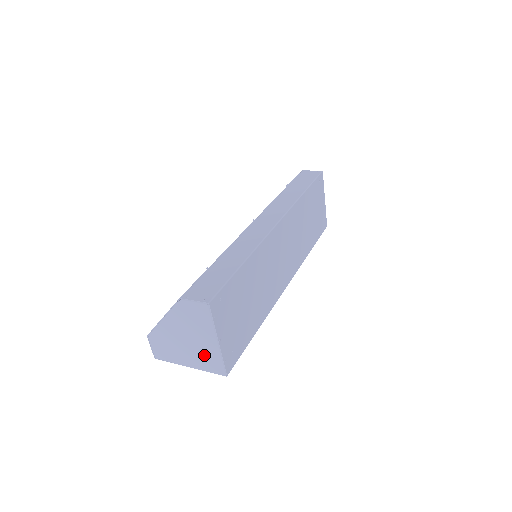
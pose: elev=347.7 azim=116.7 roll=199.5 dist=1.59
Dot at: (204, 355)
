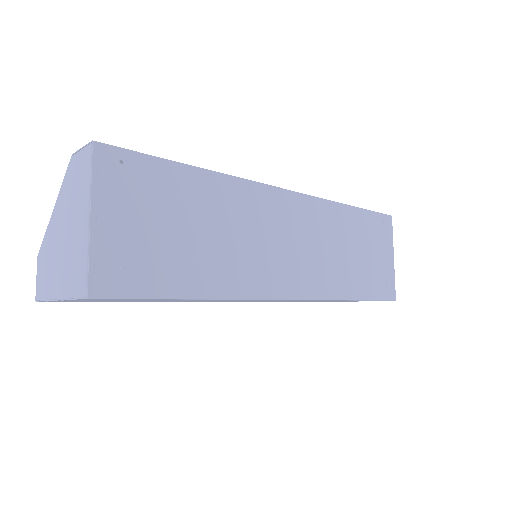
Dot at: (74, 259)
